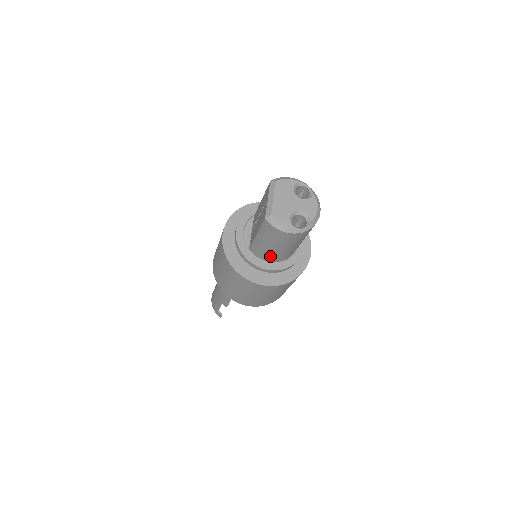
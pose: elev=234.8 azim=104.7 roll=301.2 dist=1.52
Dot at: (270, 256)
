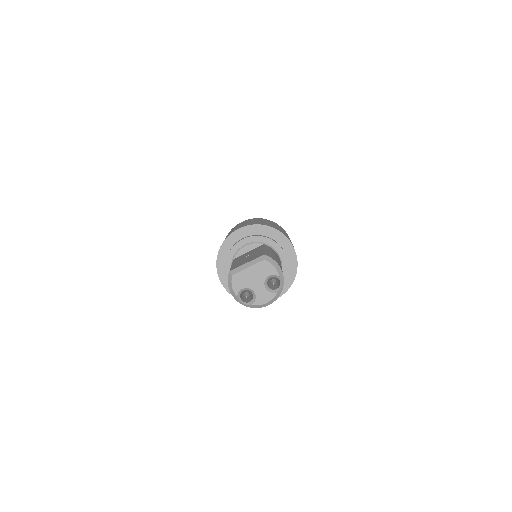
Dot at: occluded
